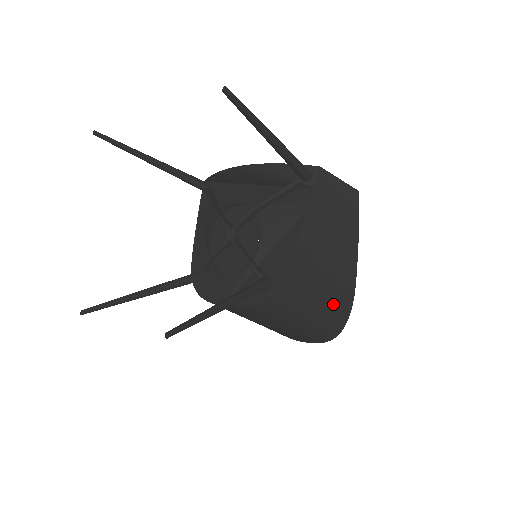
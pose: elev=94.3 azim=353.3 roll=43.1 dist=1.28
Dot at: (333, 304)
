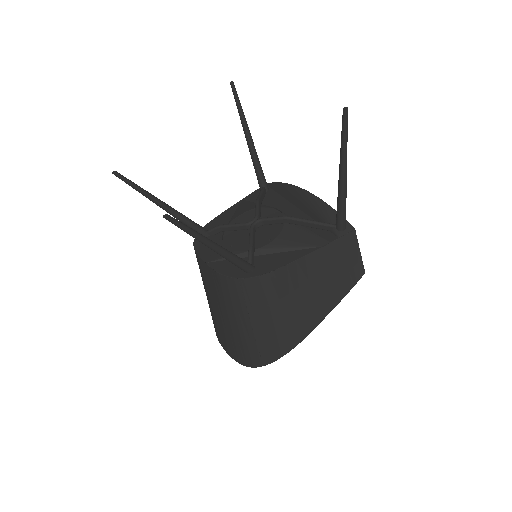
Dot at: (278, 335)
